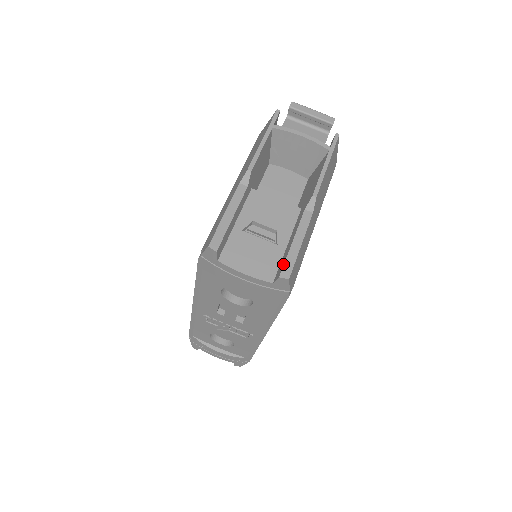
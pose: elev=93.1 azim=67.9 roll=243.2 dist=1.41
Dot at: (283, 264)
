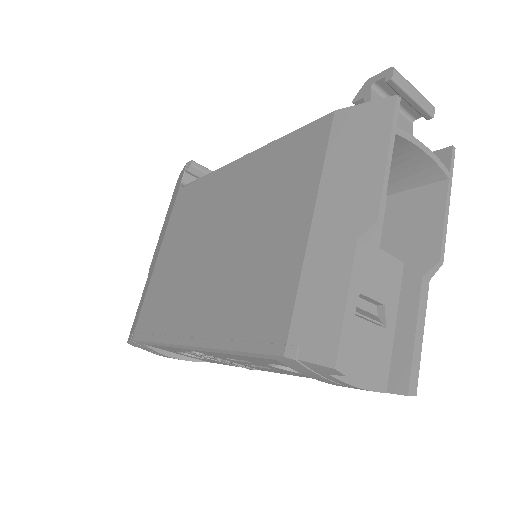
Dot at: (408, 372)
